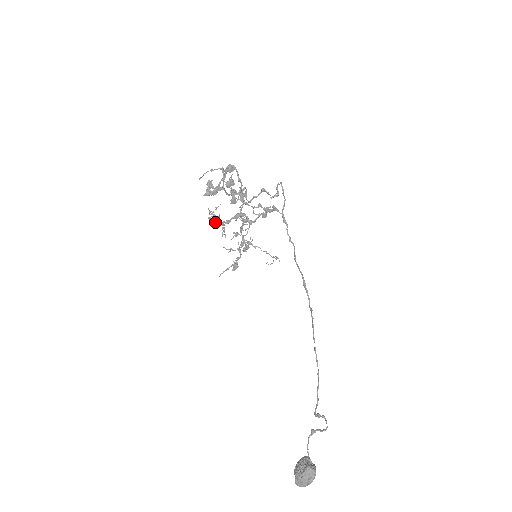
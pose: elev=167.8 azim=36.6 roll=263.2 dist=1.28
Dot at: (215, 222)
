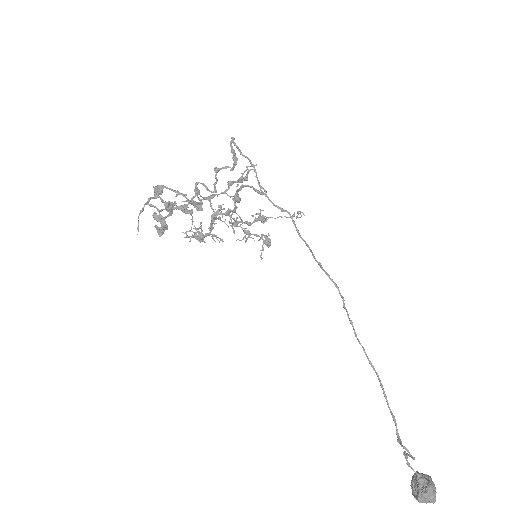
Dot at: (200, 238)
